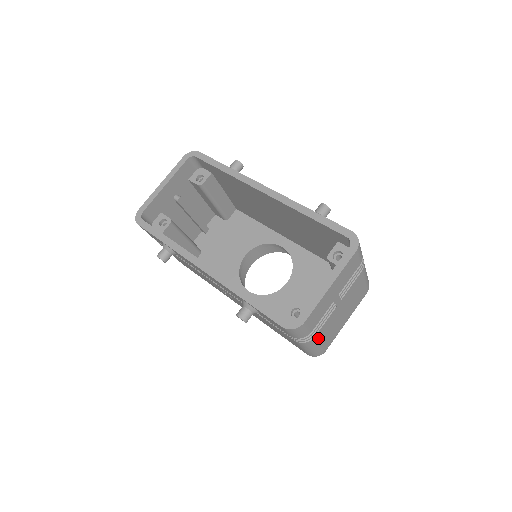
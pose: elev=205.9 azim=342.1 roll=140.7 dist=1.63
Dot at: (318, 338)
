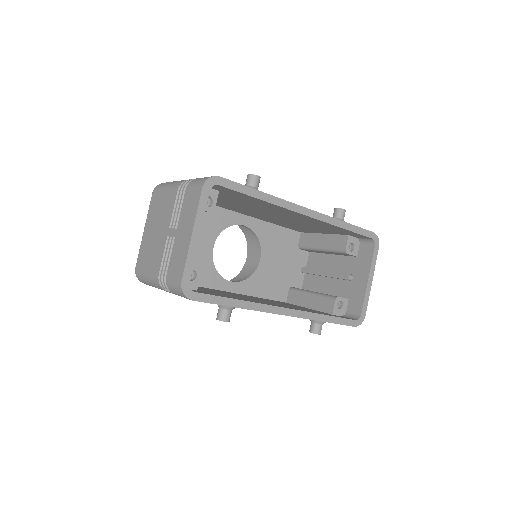
Dot at: occluded
